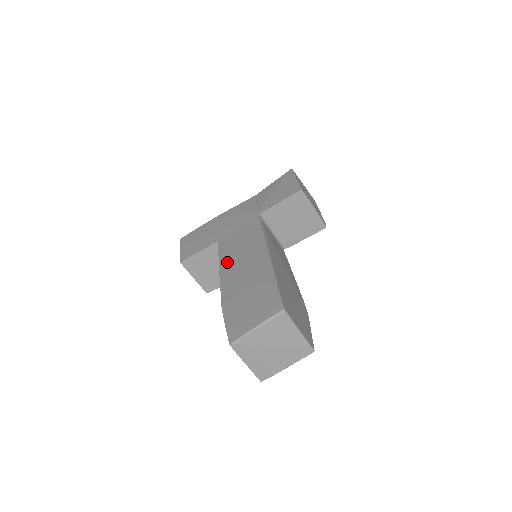
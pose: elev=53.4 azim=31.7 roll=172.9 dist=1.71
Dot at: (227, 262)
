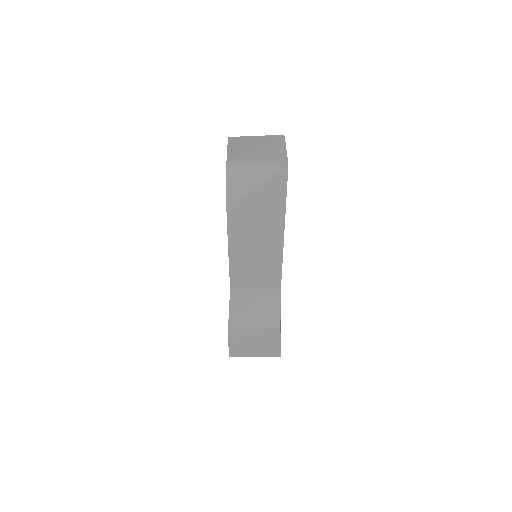
Dot at: occluded
